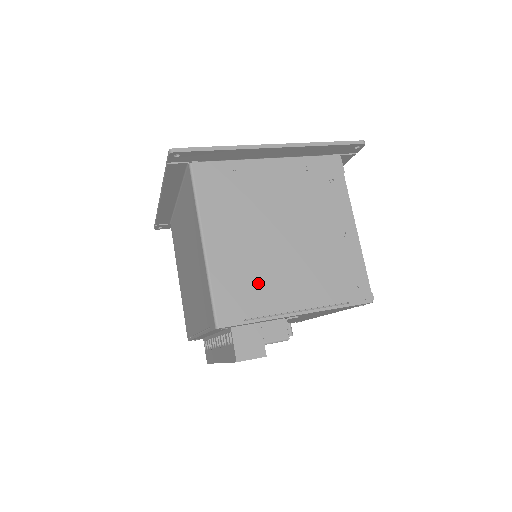
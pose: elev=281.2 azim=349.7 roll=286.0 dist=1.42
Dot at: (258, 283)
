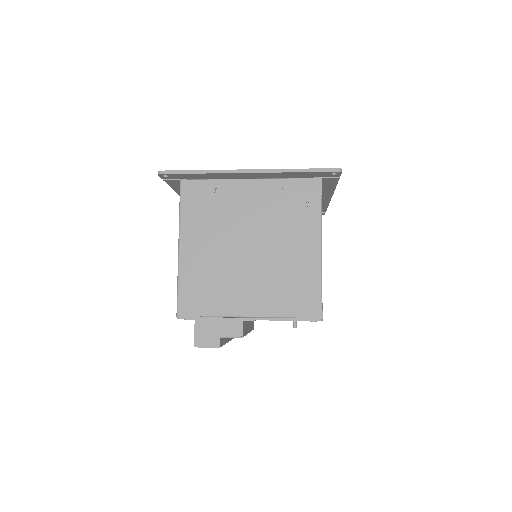
Dot at: (217, 288)
